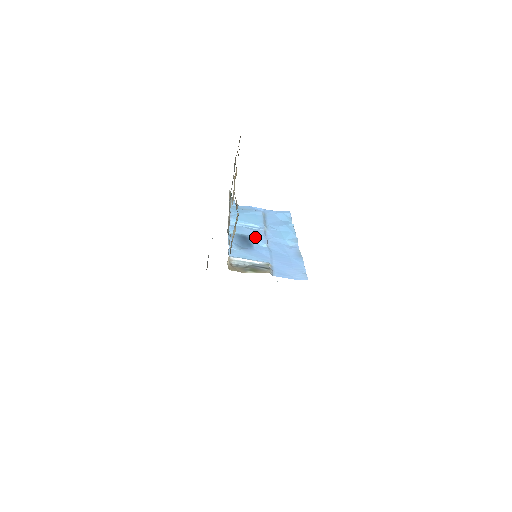
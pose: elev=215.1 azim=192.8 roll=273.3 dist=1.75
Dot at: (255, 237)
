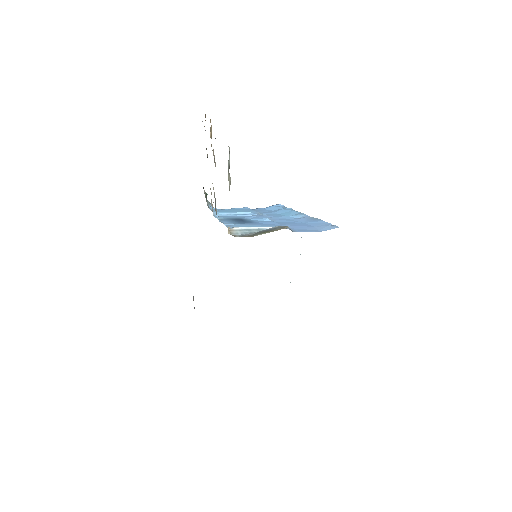
Dot at: (251, 218)
